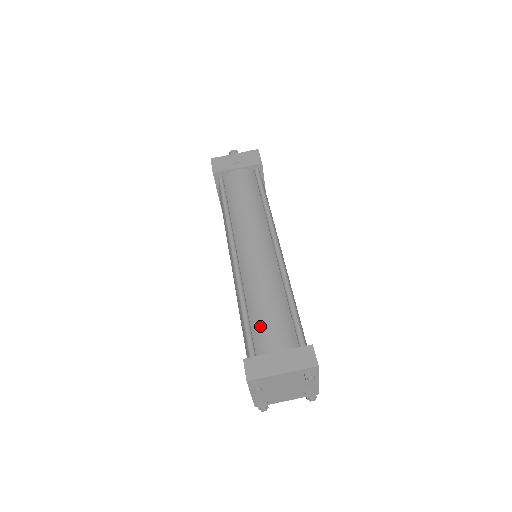
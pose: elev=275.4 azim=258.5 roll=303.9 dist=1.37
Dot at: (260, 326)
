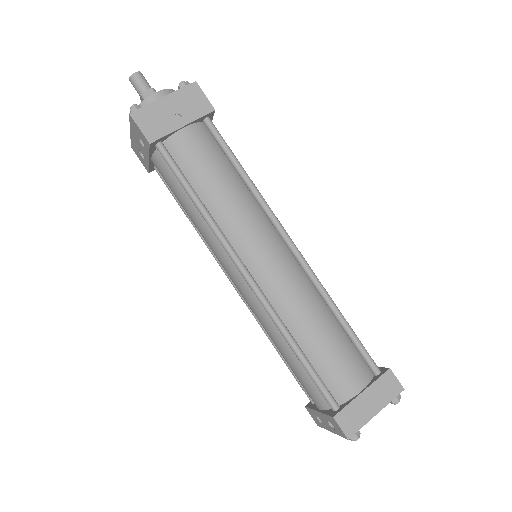
Dot at: (328, 367)
